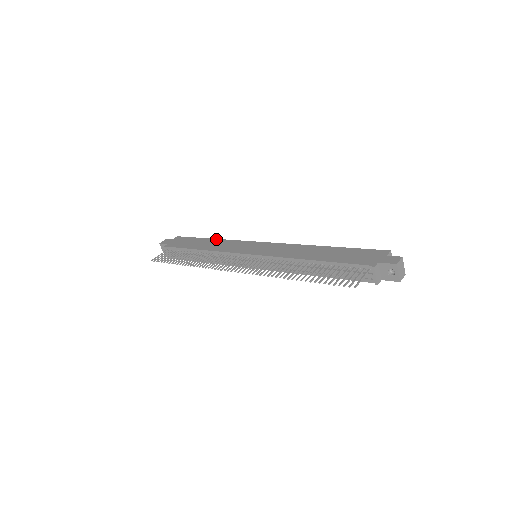
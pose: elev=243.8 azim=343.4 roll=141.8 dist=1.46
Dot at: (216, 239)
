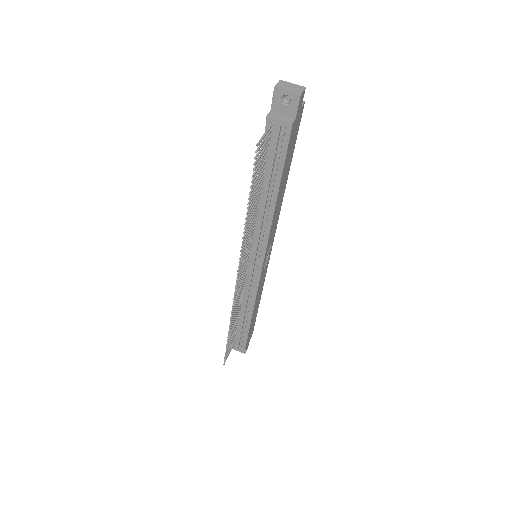
Dot at: occluded
